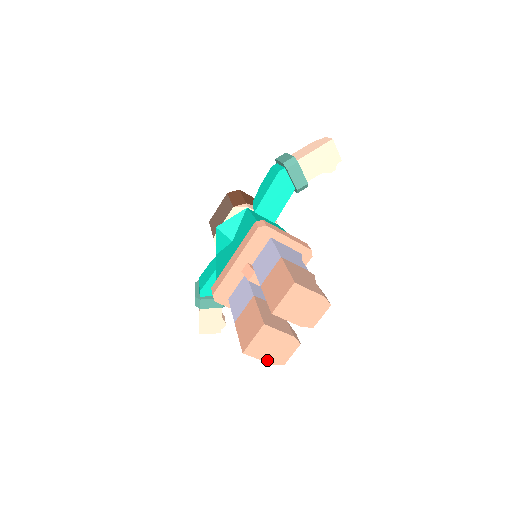
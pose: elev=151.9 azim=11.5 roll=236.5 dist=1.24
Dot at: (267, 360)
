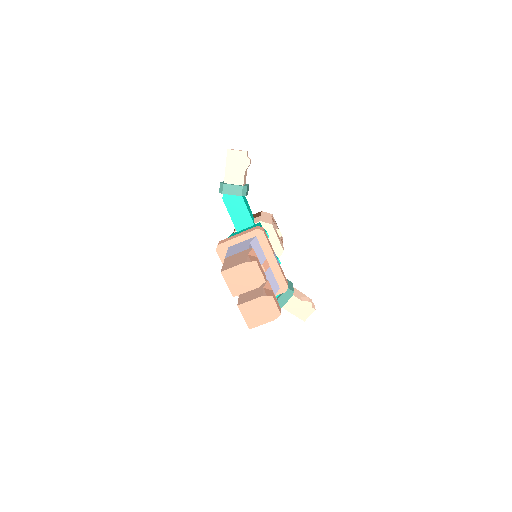
Dot at: (267, 321)
